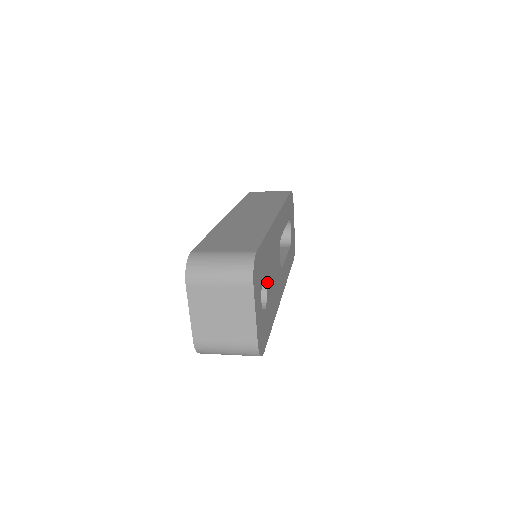
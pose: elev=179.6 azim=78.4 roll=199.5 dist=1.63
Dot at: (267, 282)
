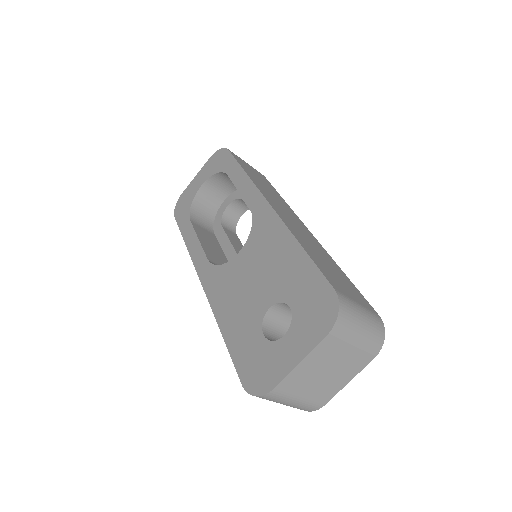
Dot at: occluded
